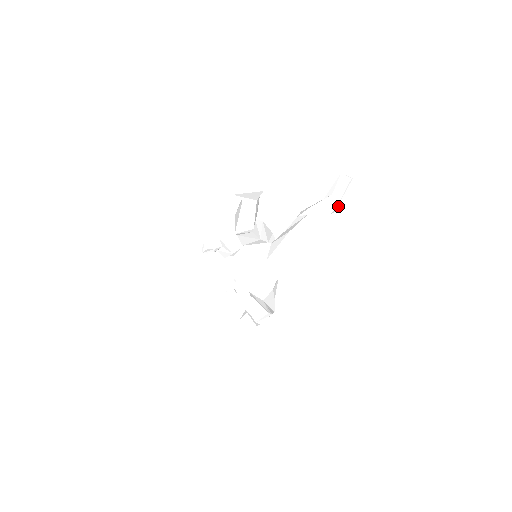
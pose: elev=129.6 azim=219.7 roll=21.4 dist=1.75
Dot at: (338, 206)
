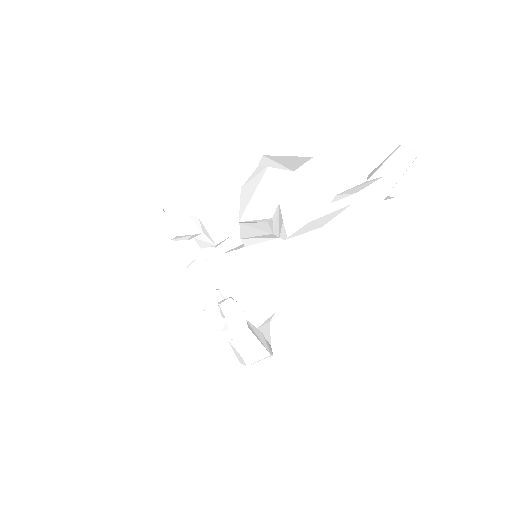
Dot at: (388, 195)
